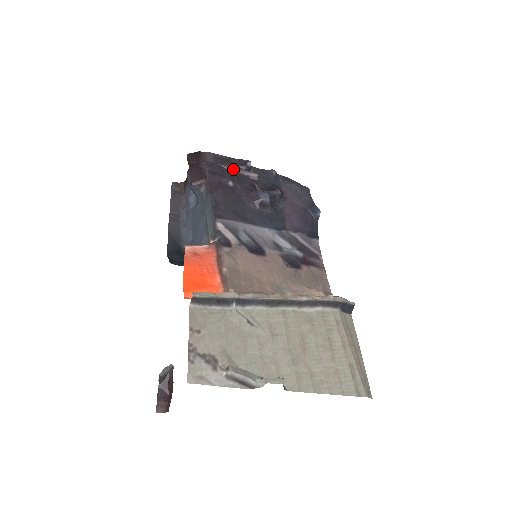
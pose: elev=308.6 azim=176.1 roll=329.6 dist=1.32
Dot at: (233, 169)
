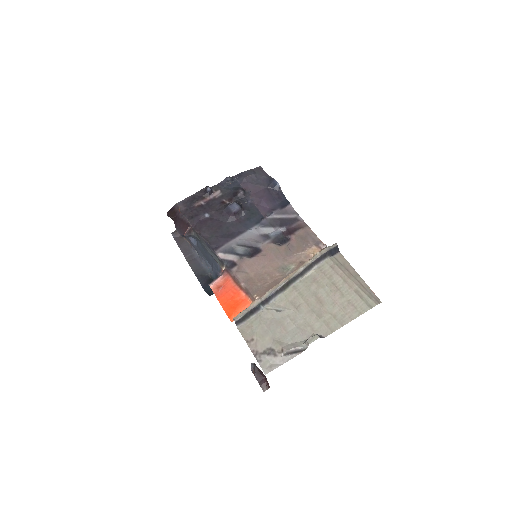
Dot at: (201, 202)
